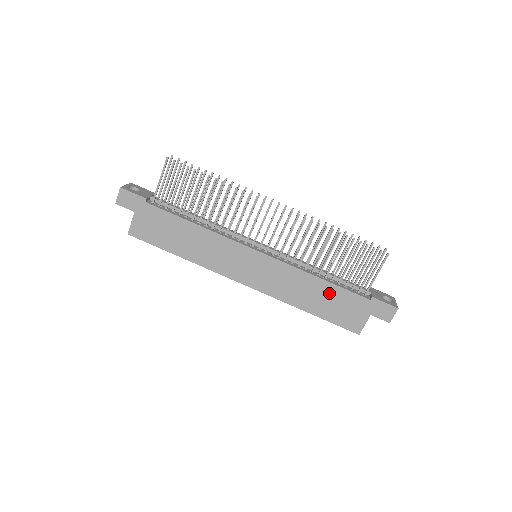
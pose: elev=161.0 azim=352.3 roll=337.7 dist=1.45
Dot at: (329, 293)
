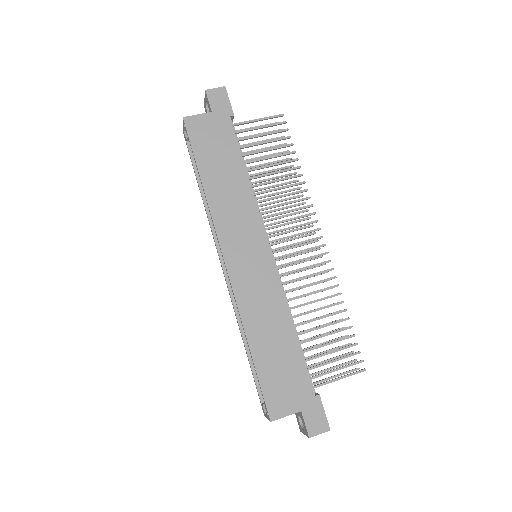
Dot at: (288, 350)
